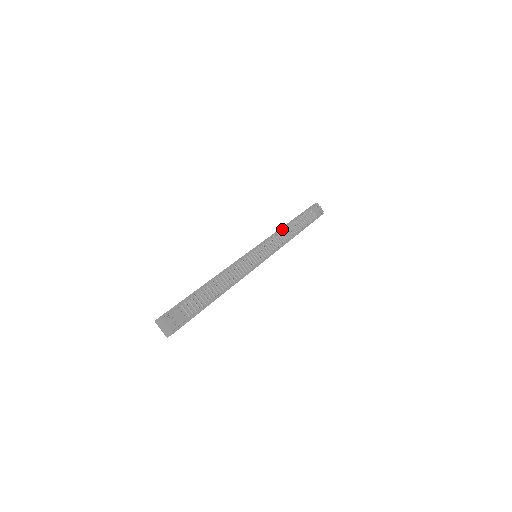
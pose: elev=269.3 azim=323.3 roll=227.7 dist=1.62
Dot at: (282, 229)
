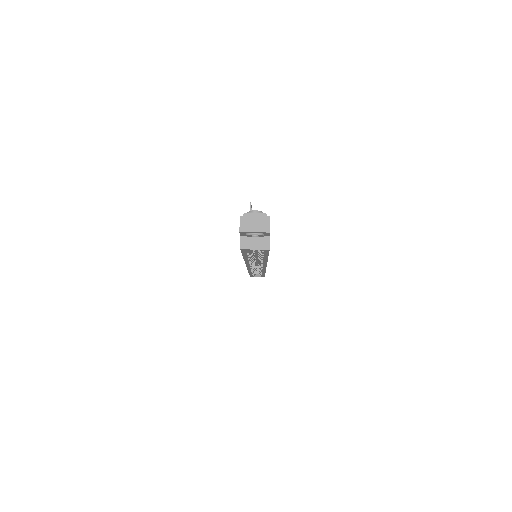
Dot at: occluded
